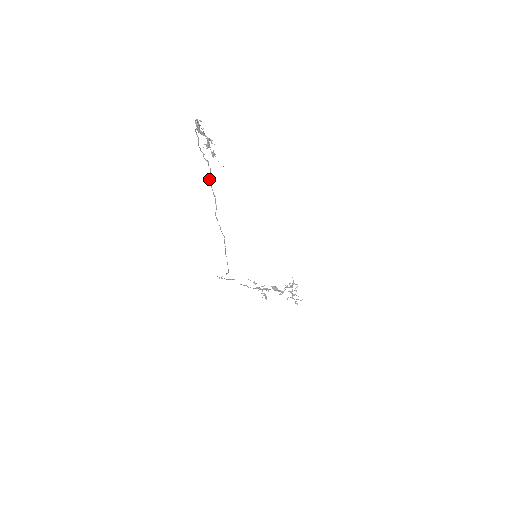
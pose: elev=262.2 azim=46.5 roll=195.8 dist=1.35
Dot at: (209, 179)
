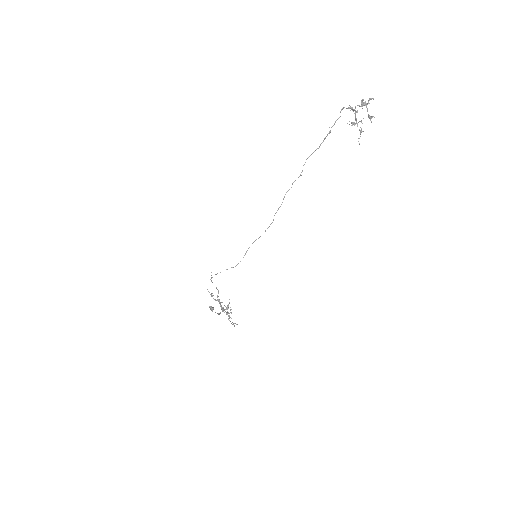
Dot at: (307, 158)
